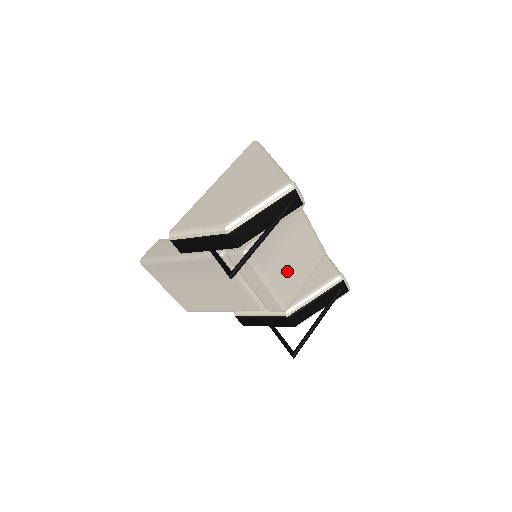
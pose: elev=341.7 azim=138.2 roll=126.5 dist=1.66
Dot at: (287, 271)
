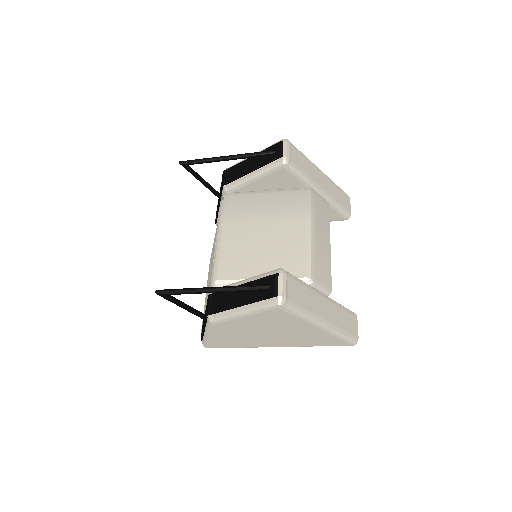
Dot at: (247, 245)
